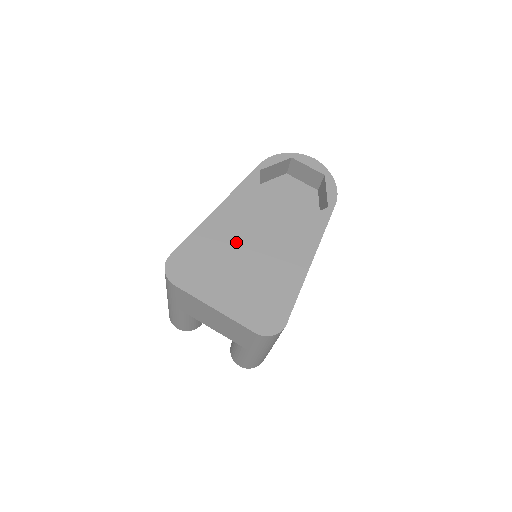
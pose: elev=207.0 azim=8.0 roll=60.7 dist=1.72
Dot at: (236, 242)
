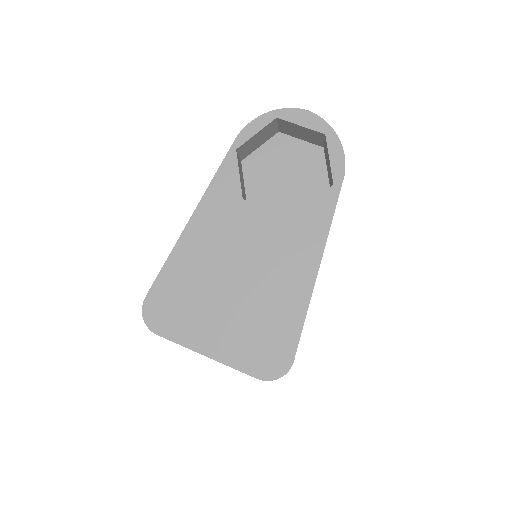
Dot at: (219, 264)
